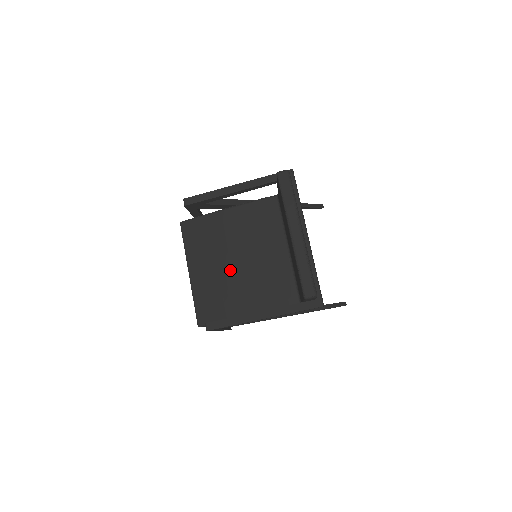
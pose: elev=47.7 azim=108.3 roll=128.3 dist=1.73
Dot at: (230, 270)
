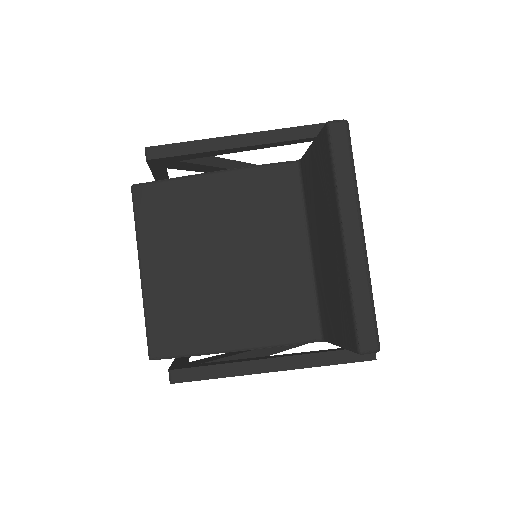
Dot at: (211, 274)
